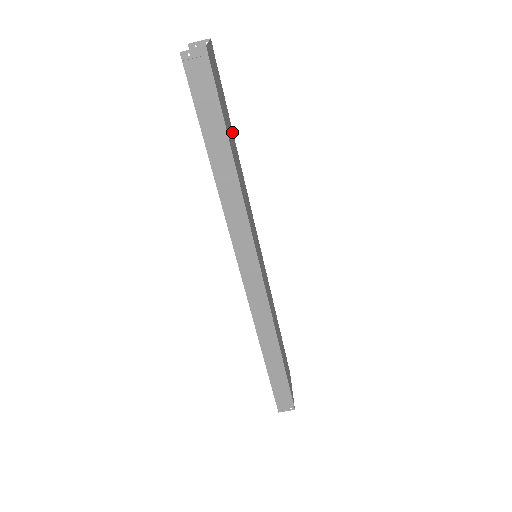
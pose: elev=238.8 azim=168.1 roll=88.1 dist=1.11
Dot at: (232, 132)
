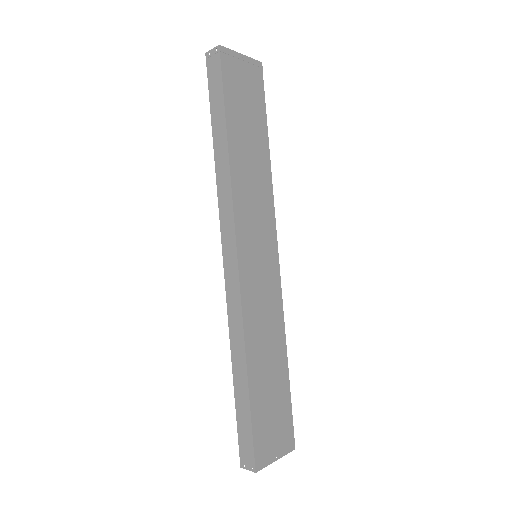
Dot at: (264, 137)
